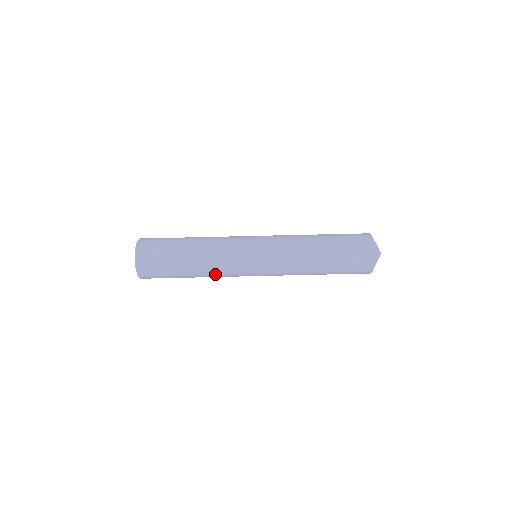
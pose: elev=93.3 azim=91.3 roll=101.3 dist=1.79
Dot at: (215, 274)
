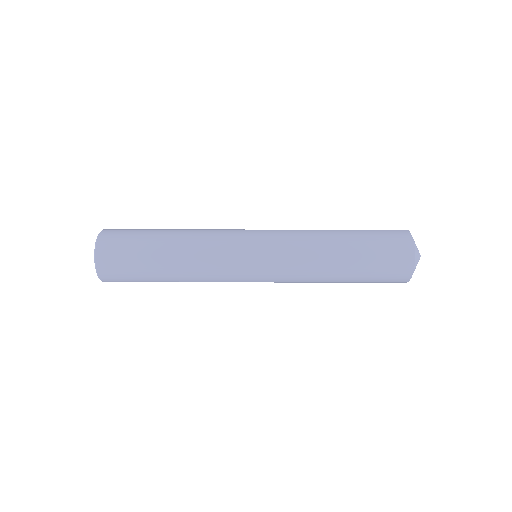
Dot at: (200, 244)
